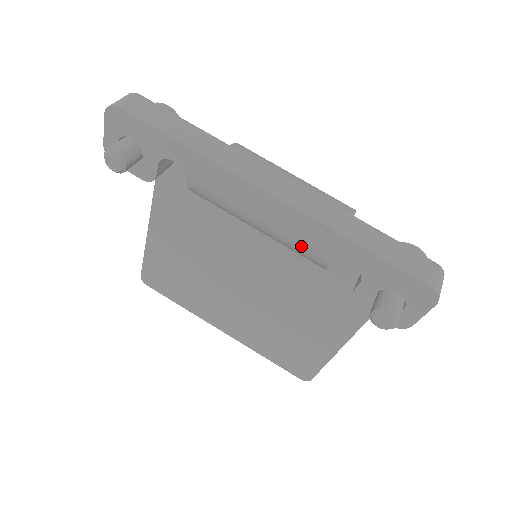
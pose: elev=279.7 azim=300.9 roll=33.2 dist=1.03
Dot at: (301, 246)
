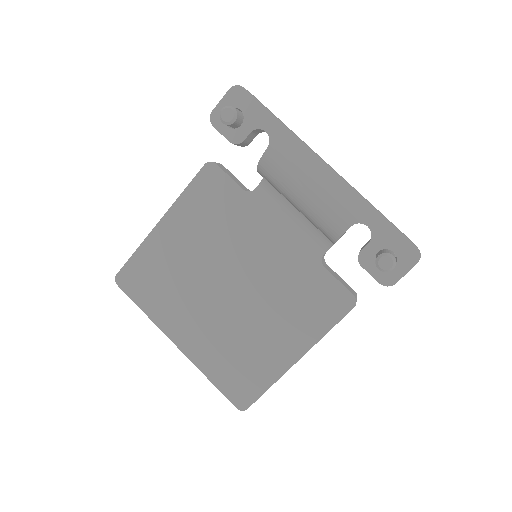
Dot at: (334, 210)
